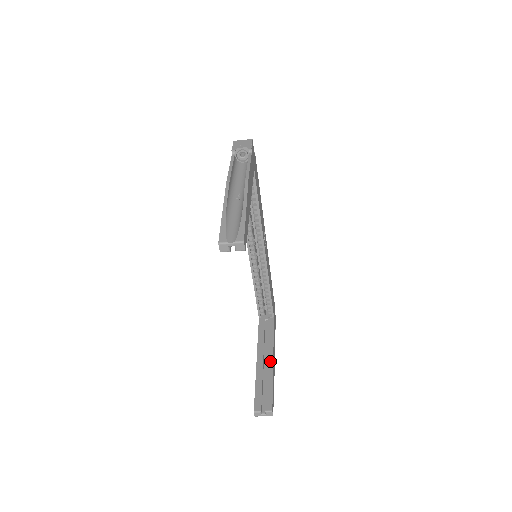
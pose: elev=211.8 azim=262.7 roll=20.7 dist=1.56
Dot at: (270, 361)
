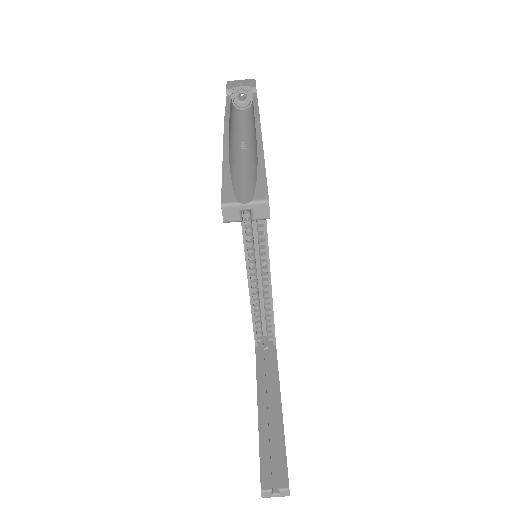
Dot at: (277, 408)
